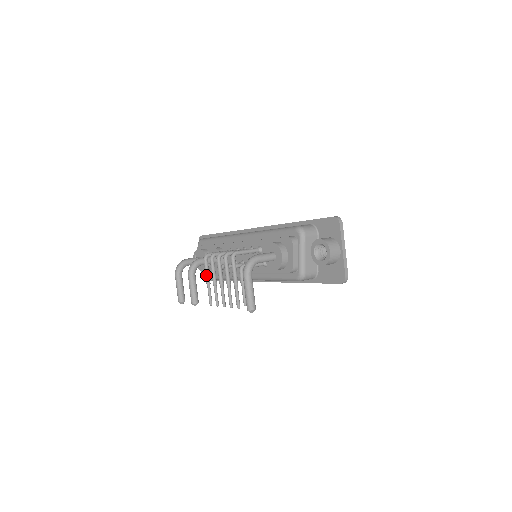
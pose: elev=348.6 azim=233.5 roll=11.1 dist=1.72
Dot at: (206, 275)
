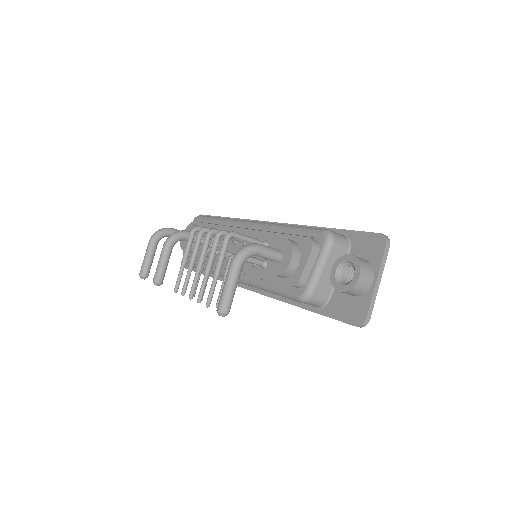
Dot at: (185, 252)
